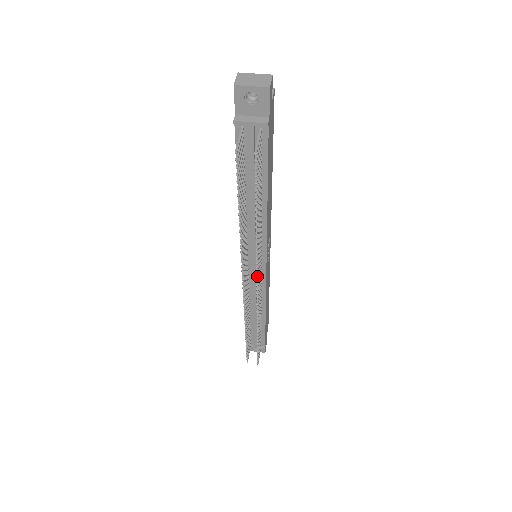
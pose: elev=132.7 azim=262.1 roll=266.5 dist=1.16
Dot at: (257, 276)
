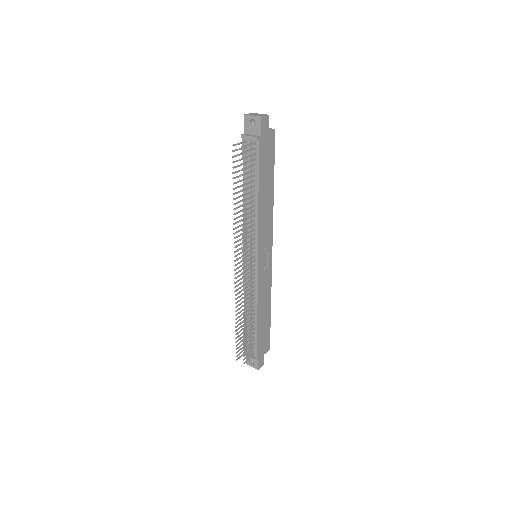
Dot at: (243, 254)
